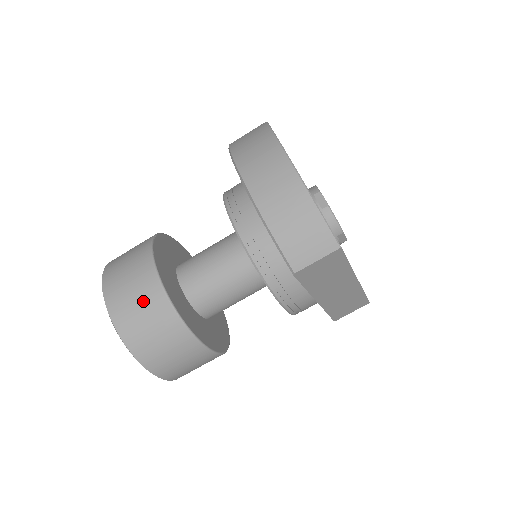
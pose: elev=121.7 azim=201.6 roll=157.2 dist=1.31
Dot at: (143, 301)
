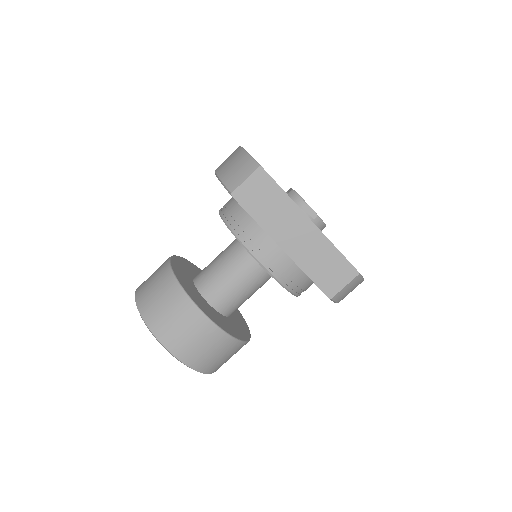
Dot at: (156, 275)
